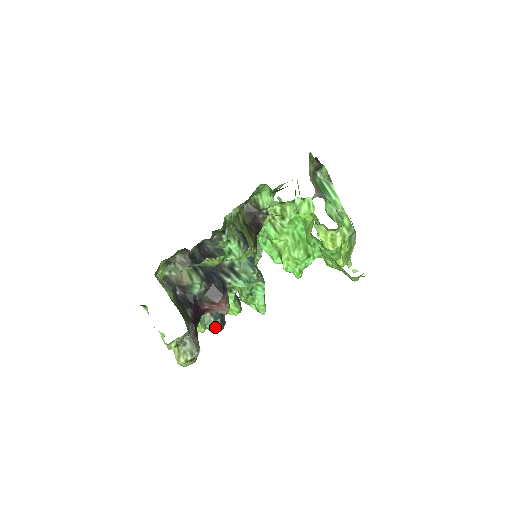
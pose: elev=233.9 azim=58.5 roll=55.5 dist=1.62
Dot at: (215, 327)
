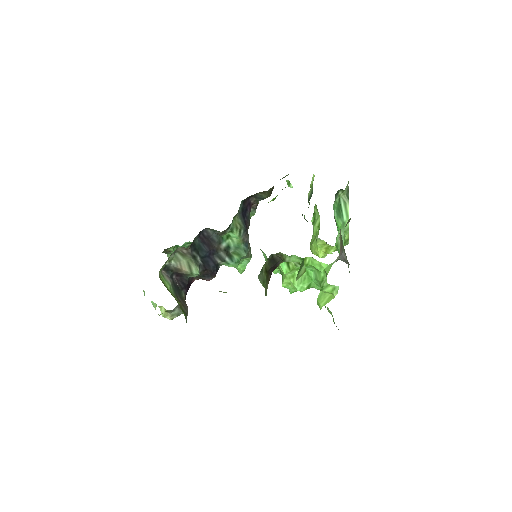
Dot at: occluded
